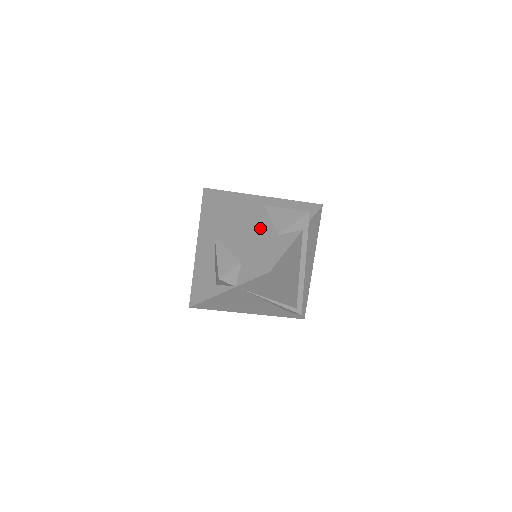
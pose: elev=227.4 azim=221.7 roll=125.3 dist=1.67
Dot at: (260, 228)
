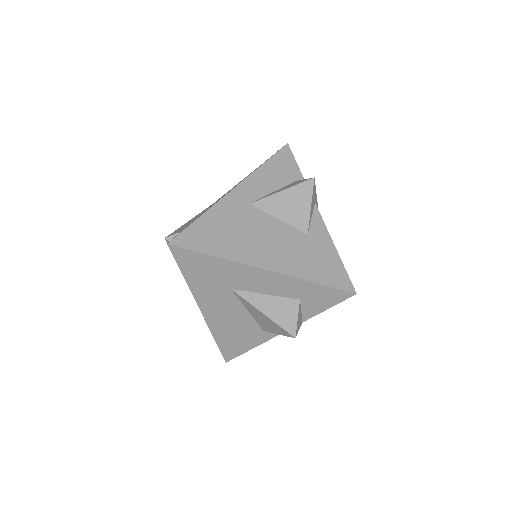
Dot at: (285, 243)
